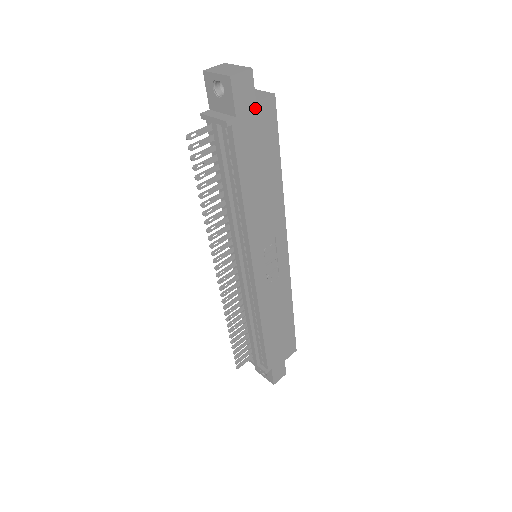
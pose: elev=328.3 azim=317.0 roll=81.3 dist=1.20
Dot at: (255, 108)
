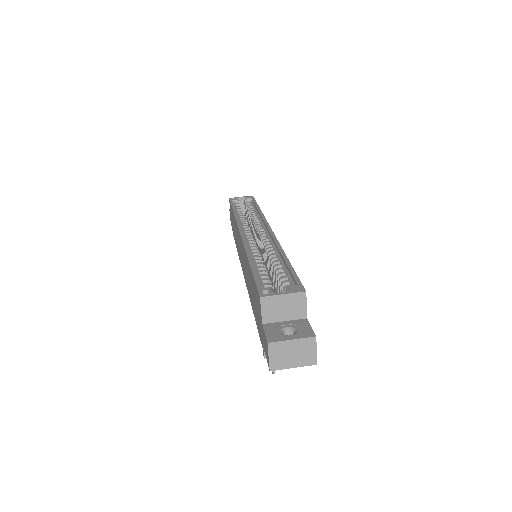
Dot at: (305, 317)
